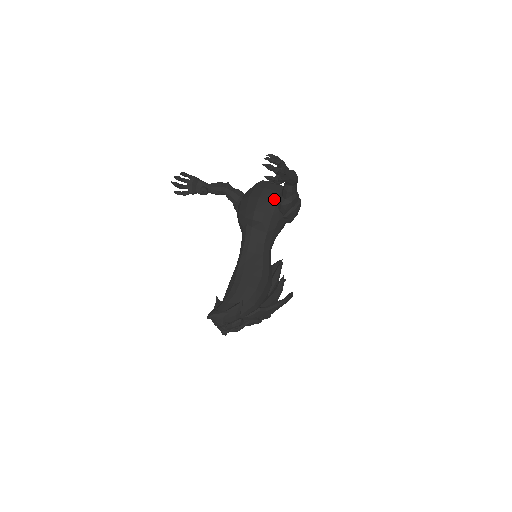
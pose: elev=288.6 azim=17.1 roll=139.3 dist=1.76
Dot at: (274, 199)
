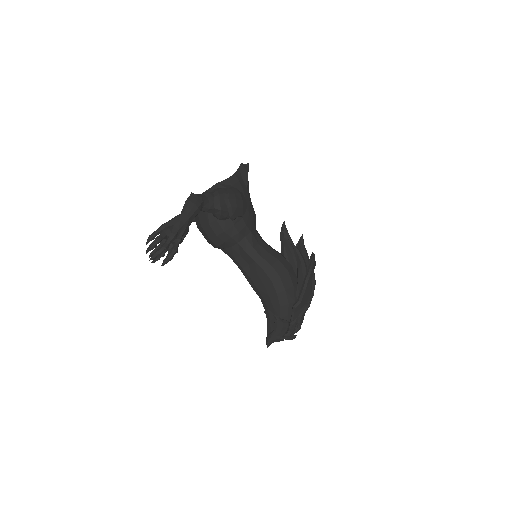
Dot at: (210, 218)
